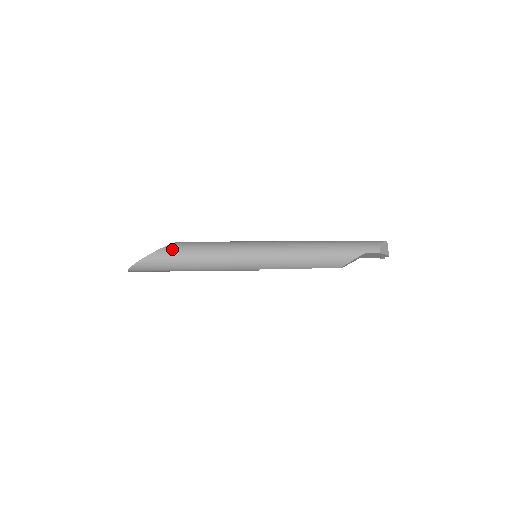
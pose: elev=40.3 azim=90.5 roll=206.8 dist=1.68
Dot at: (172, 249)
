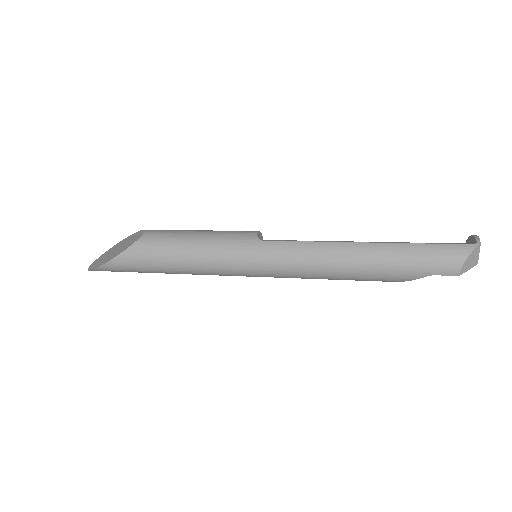
Dot at: (131, 258)
